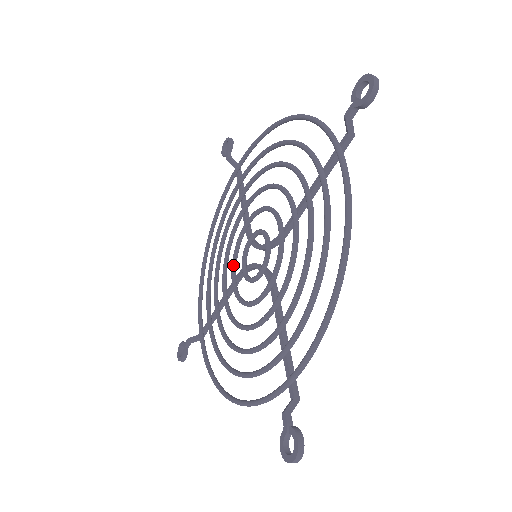
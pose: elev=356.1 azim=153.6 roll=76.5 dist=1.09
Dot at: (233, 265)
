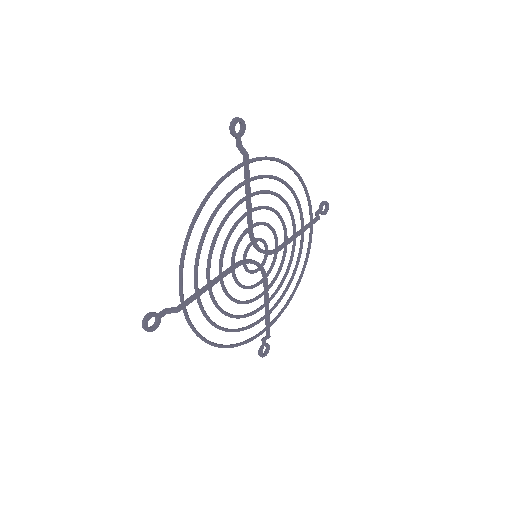
Dot at: (267, 272)
